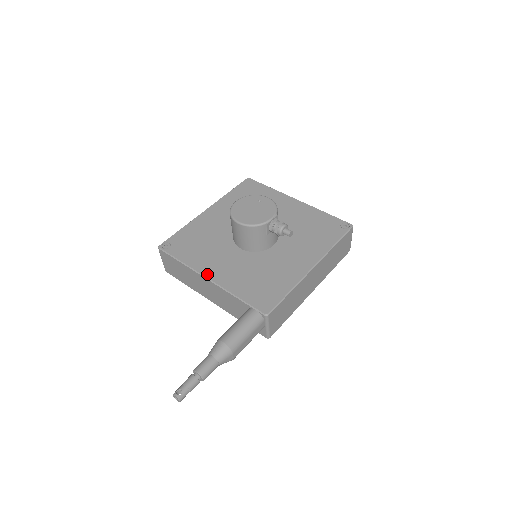
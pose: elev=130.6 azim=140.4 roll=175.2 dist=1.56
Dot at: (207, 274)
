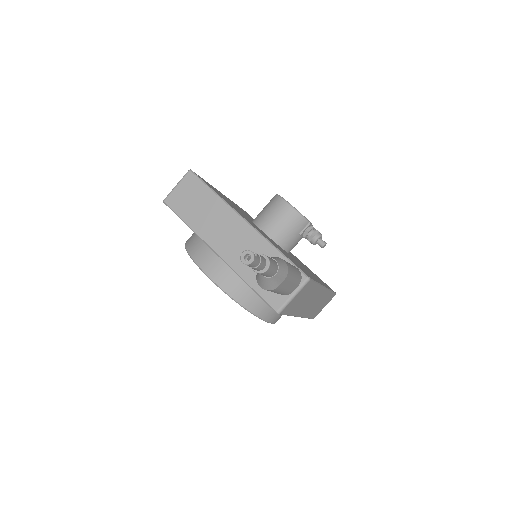
Dot at: occluded
